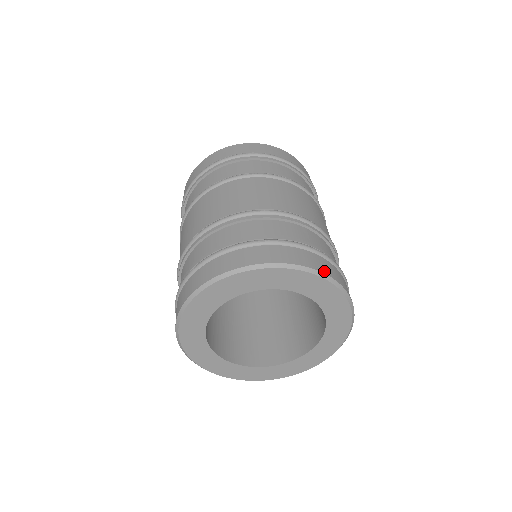
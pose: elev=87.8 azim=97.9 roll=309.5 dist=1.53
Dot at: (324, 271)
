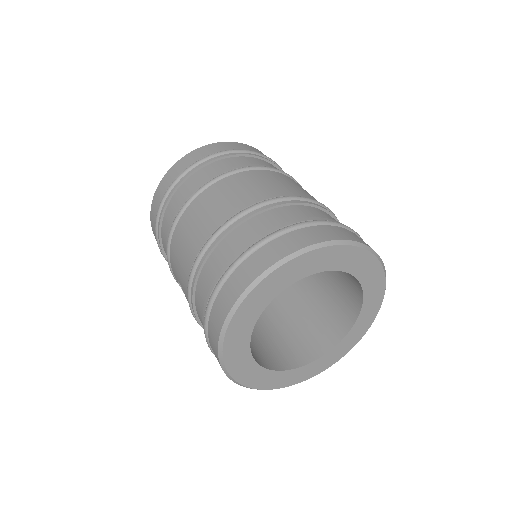
Dot at: (354, 239)
